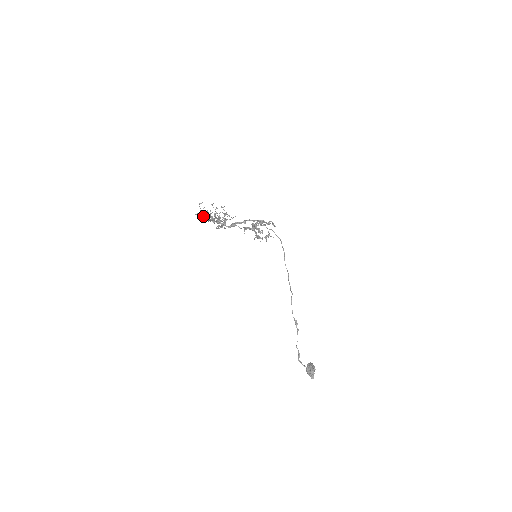
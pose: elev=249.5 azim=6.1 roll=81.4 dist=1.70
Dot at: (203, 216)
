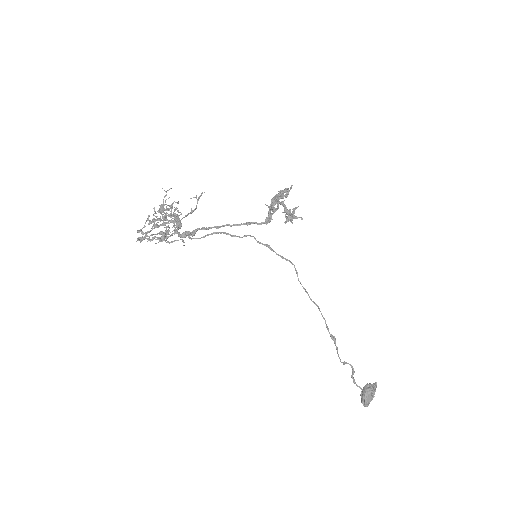
Dot at: occluded
